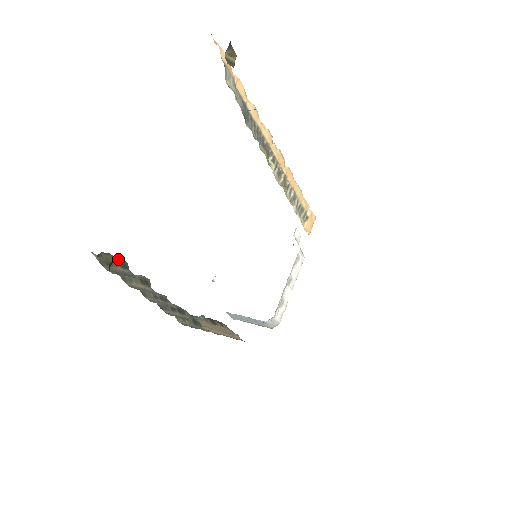
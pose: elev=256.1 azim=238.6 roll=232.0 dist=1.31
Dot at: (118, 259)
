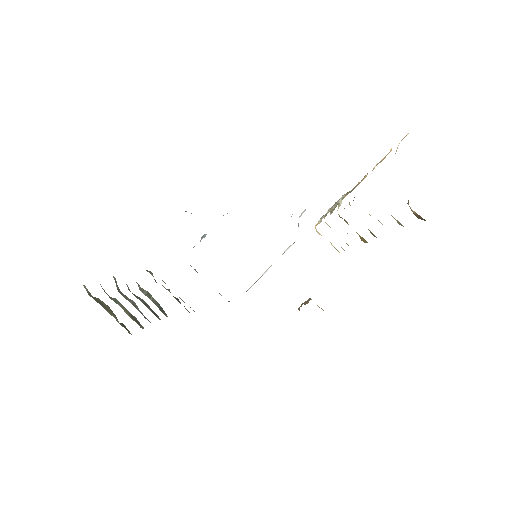
Dot at: occluded
